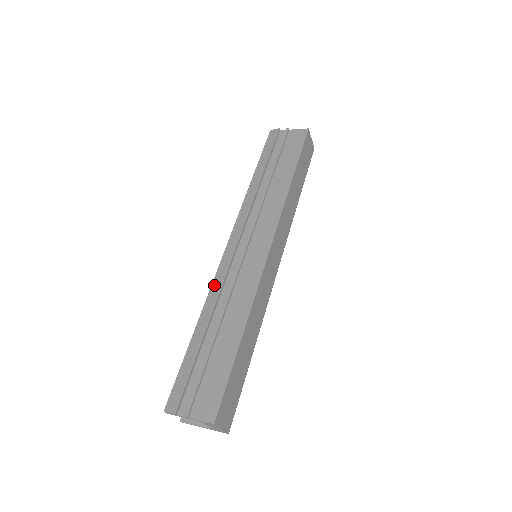
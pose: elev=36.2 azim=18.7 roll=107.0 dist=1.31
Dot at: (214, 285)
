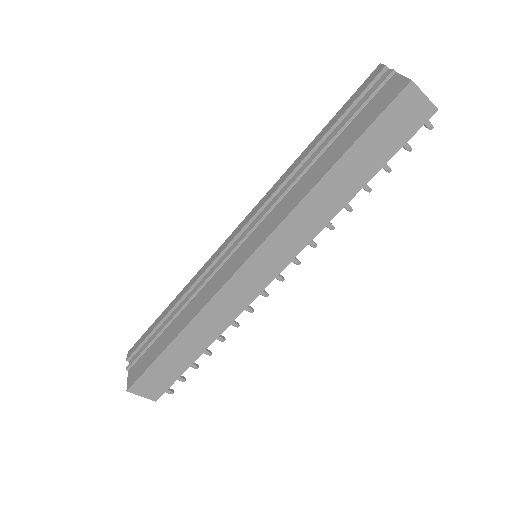
Dot at: (201, 269)
